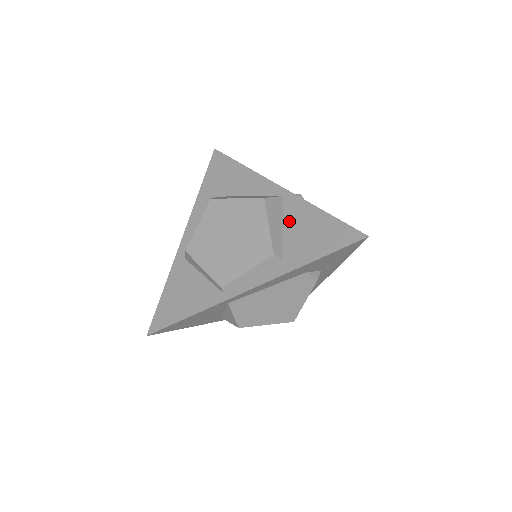
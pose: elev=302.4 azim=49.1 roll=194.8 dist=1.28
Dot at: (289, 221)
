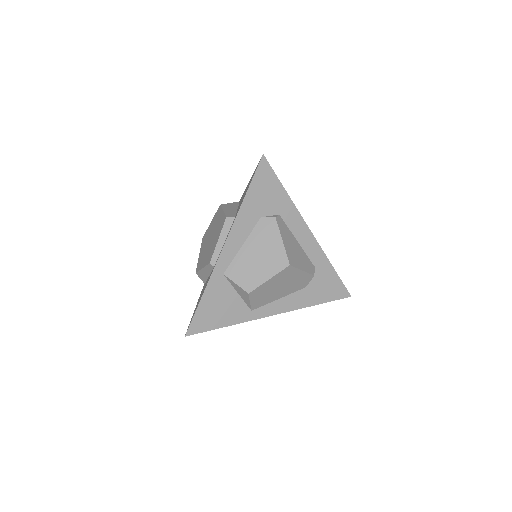
Dot at: occluded
